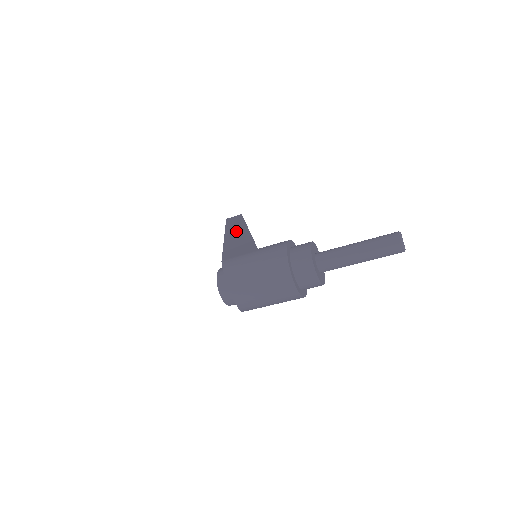
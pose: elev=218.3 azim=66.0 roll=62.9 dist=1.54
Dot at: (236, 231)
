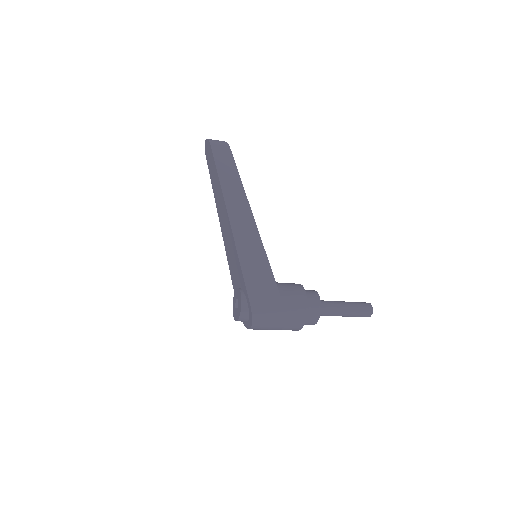
Dot at: (242, 219)
